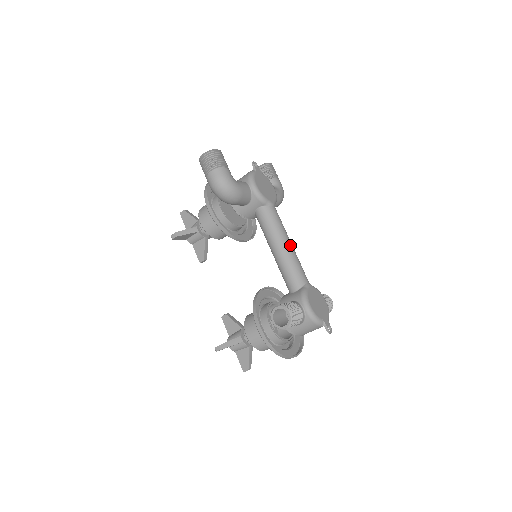
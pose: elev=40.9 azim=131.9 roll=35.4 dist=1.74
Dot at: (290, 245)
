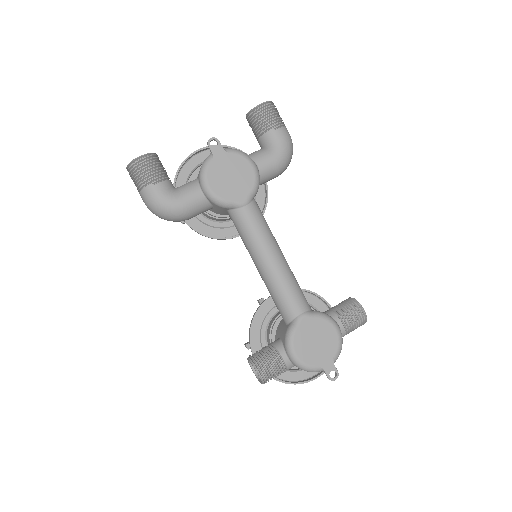
Dot at: (273, 262)
